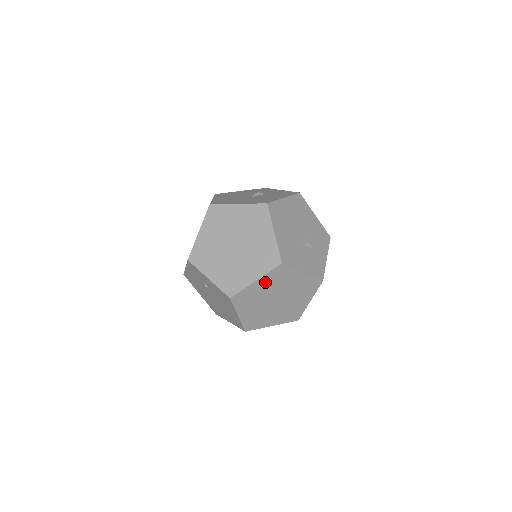
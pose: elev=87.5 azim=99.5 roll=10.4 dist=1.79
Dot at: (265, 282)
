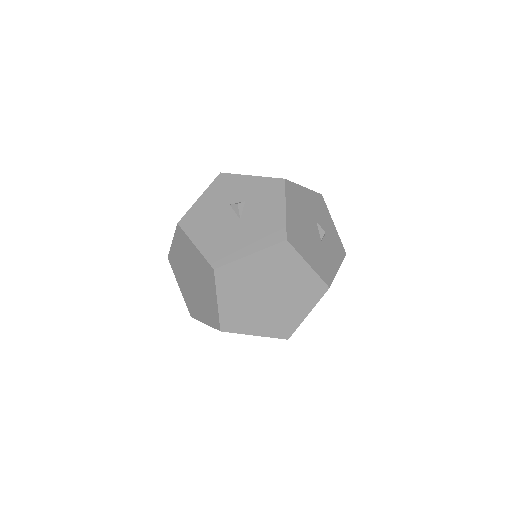
Dot at: occluded
